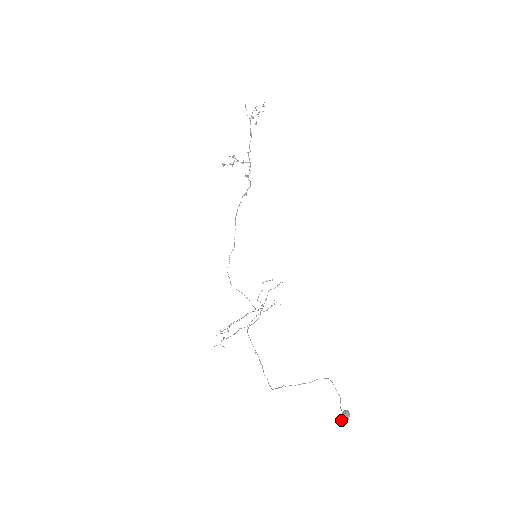
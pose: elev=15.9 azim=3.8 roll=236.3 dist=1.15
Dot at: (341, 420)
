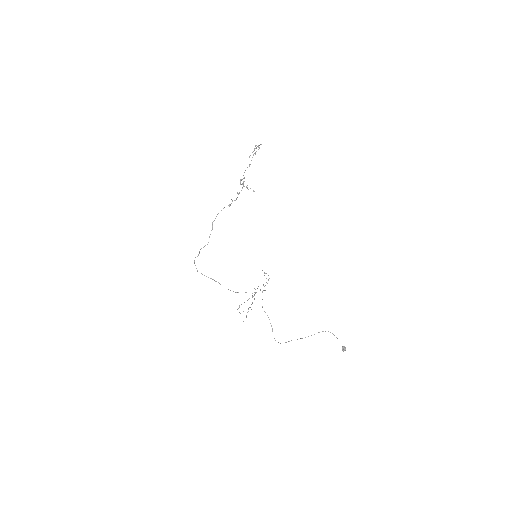
Dot at: occluded
